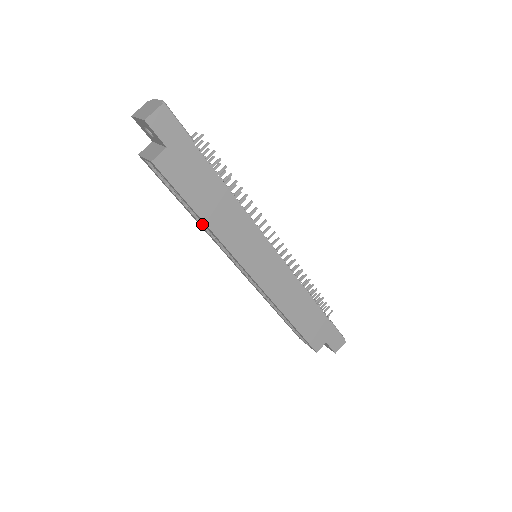
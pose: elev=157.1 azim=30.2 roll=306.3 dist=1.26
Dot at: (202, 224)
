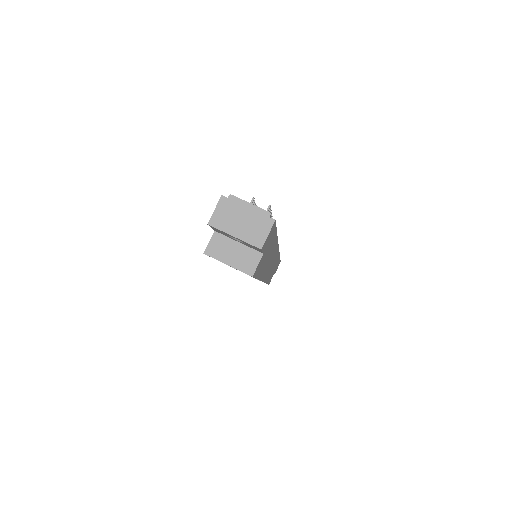
Dot at: occluded
